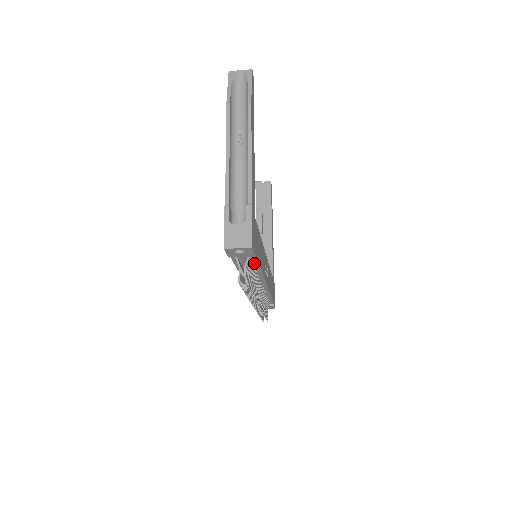
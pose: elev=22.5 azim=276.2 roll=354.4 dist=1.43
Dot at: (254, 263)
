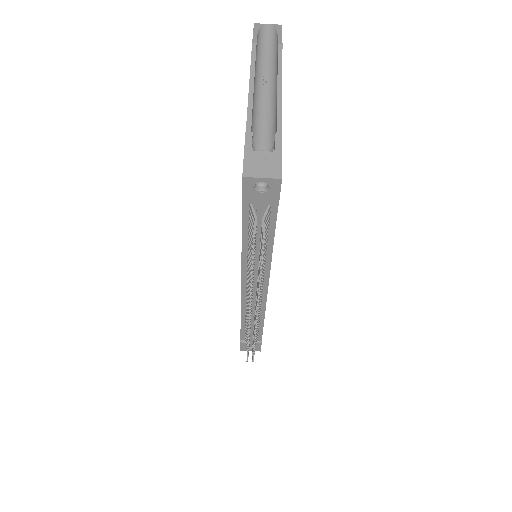
Dot at: (268, 231)
